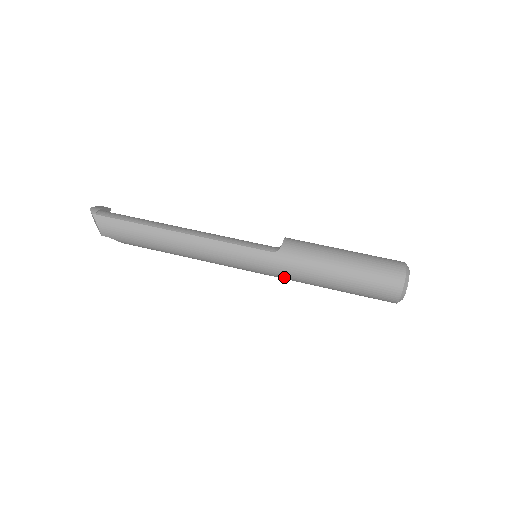
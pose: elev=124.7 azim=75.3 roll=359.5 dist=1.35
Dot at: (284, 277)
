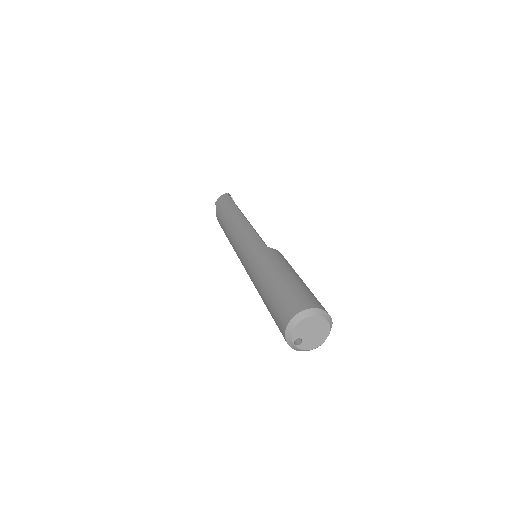
Dot at: (250, 266)
